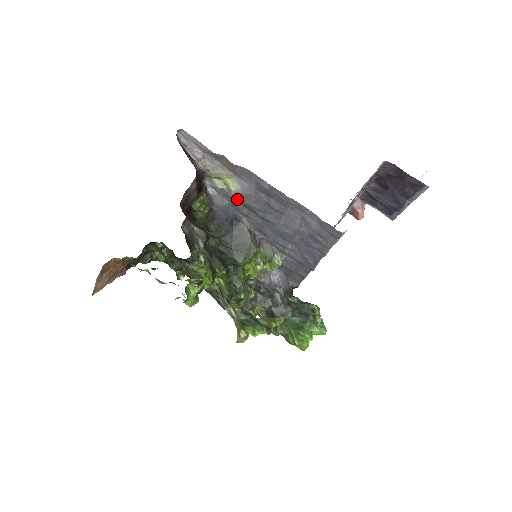
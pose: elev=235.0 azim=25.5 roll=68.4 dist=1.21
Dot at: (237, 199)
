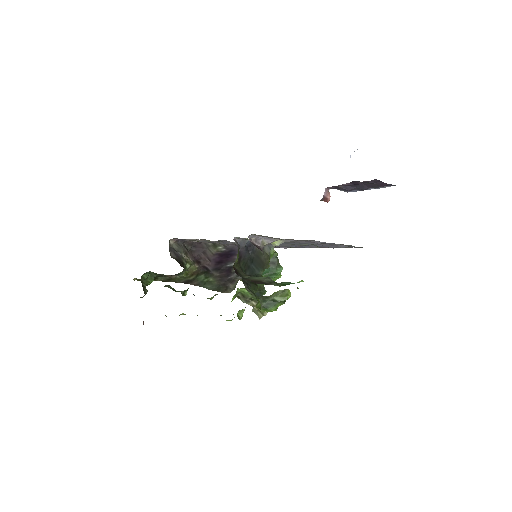
Dot at: occluded
